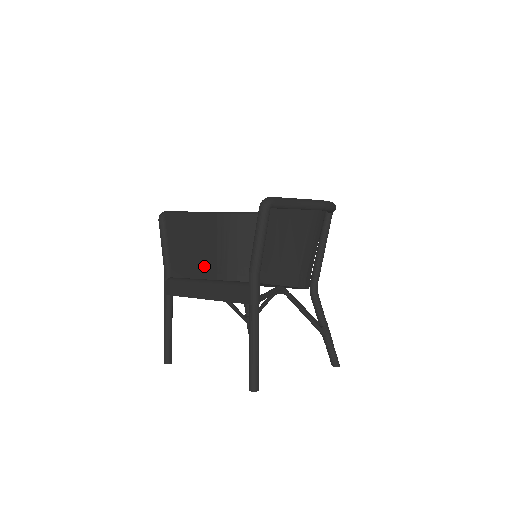
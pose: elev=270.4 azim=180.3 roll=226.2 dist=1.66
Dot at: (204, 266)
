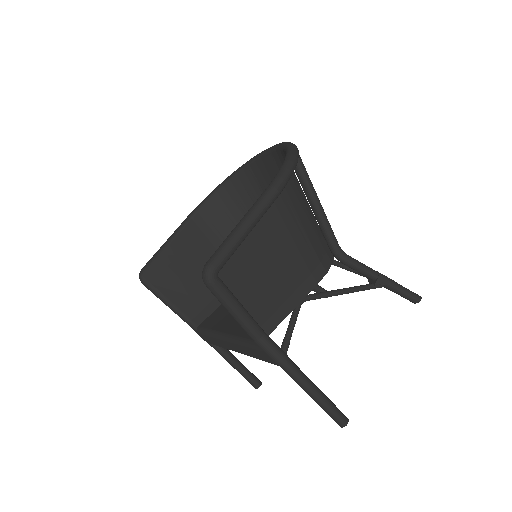
Dot at: occluded
